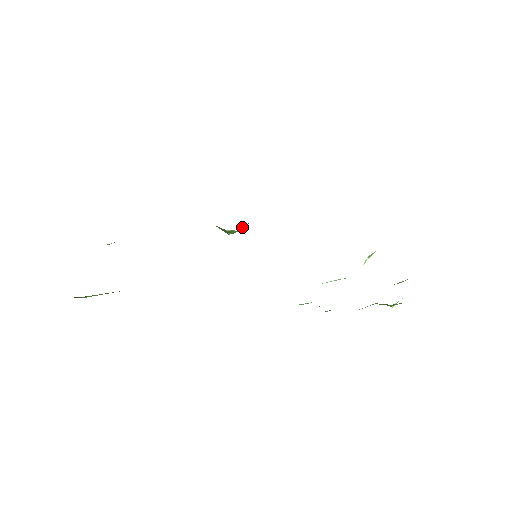
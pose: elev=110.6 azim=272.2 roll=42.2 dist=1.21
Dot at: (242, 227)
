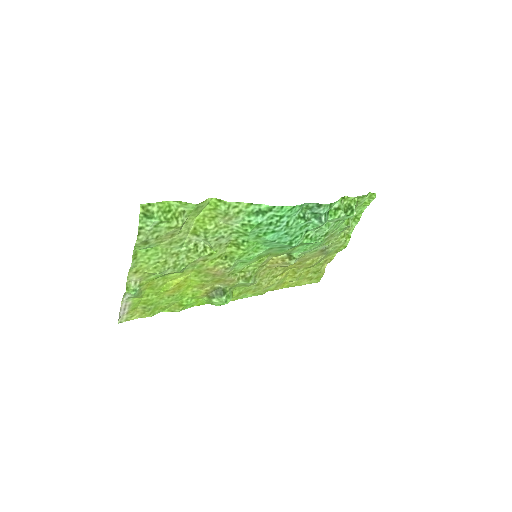
Dot at: (230, 293)
